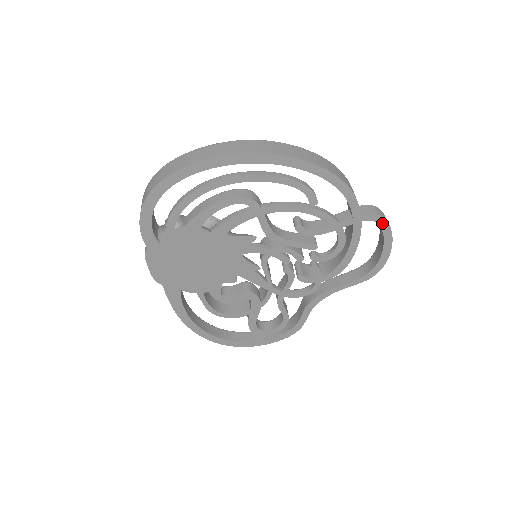
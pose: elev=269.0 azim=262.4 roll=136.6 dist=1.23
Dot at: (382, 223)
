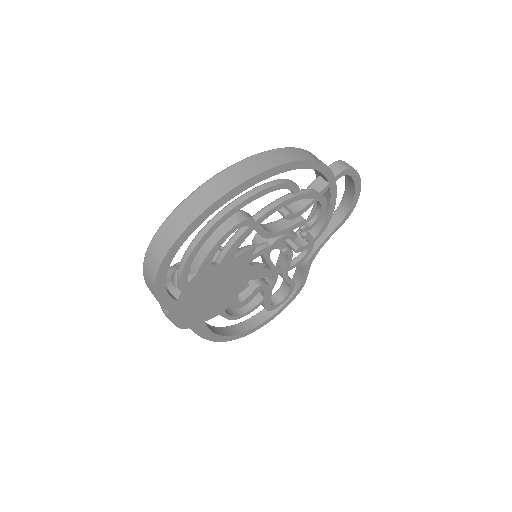
Dot at: (351, 173)
